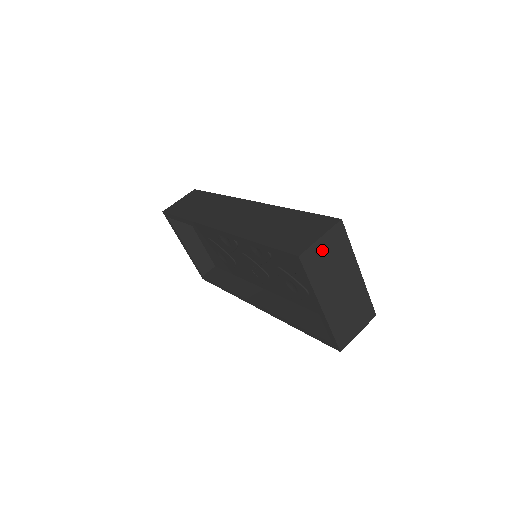
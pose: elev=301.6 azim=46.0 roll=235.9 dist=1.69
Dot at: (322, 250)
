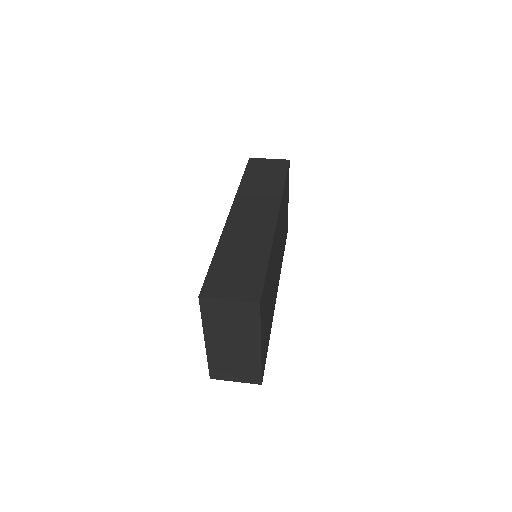
Dot at: (226, 308)
